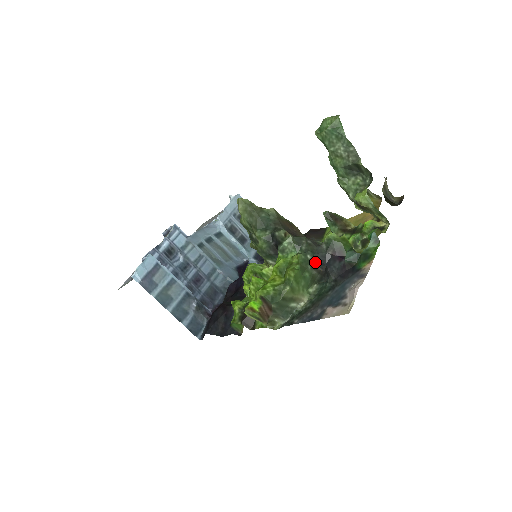
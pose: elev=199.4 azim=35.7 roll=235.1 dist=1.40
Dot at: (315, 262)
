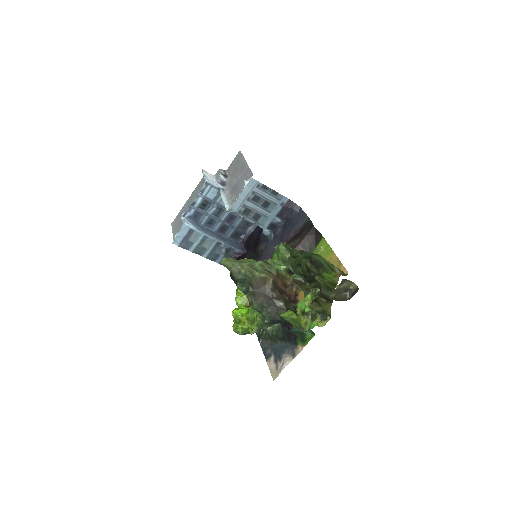
Dot at: (272, 322)
